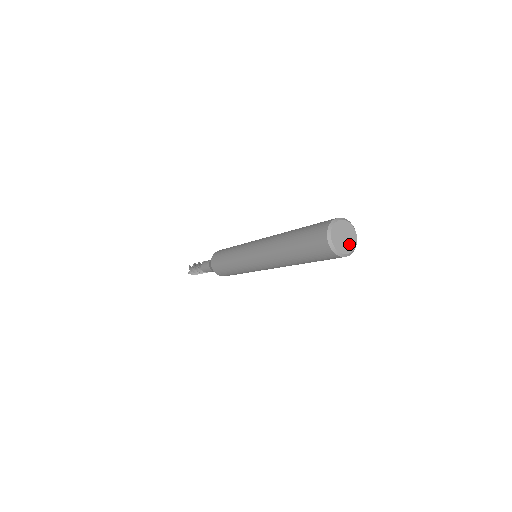
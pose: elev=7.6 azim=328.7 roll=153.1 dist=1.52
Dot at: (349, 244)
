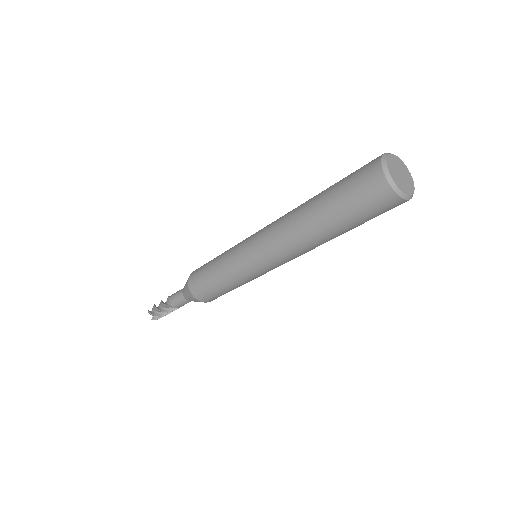
Dot at: (408, 179)
